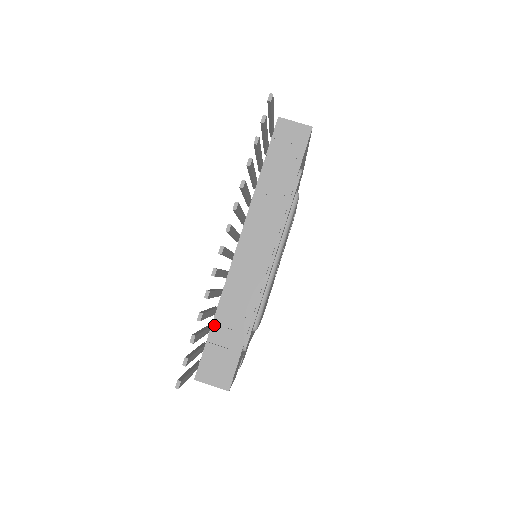
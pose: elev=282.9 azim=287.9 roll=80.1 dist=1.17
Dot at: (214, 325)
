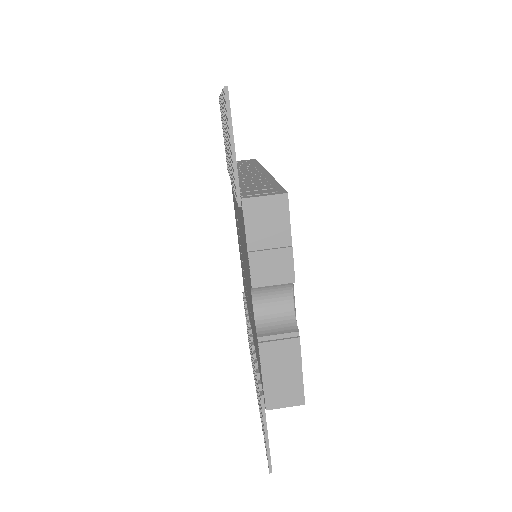
Dot at: (240, 186)
